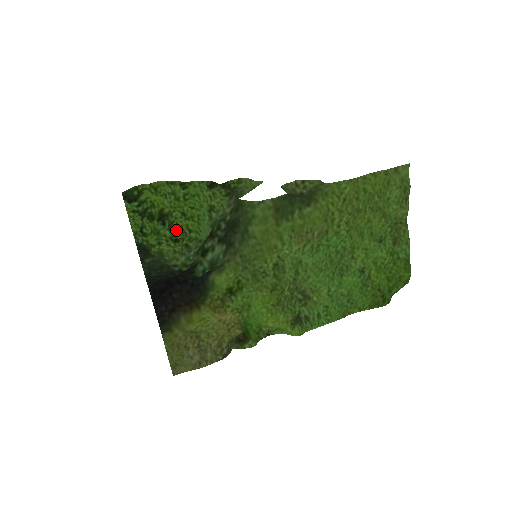
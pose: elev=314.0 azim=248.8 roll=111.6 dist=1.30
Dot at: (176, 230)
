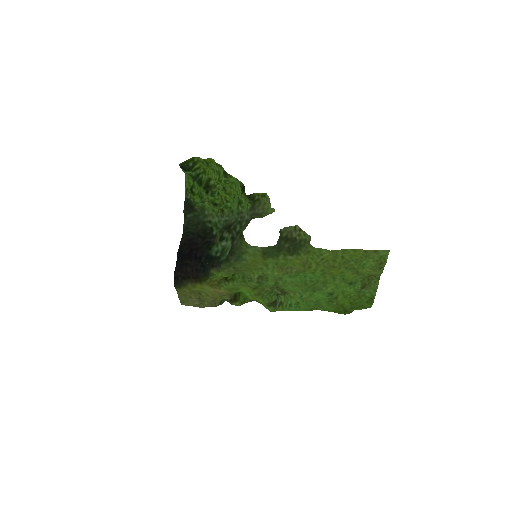
Dot at: (217, 197)
